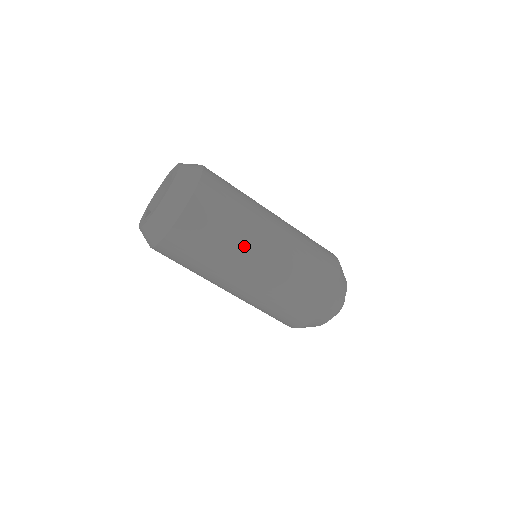
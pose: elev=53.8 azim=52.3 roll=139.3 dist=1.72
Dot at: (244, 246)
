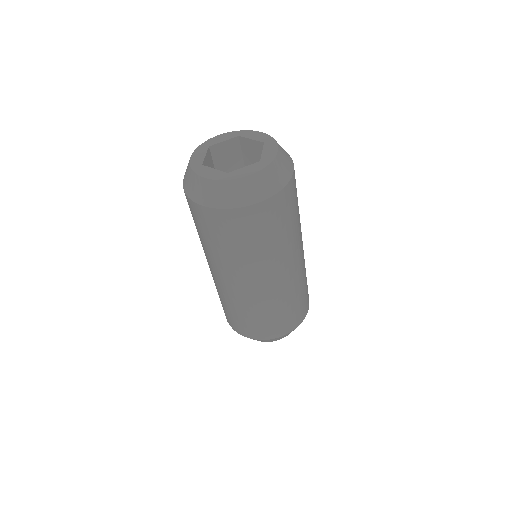
Dot at: (300, 234)
